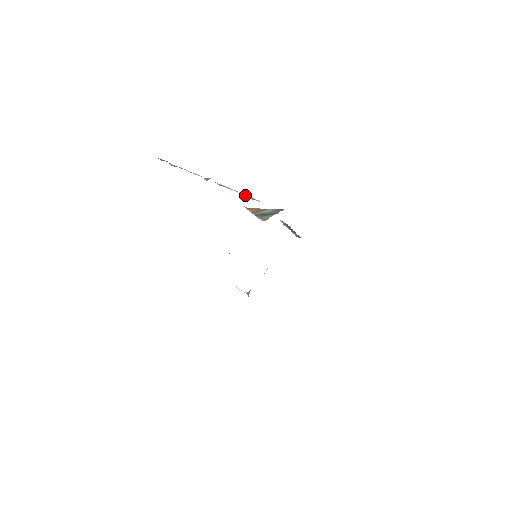
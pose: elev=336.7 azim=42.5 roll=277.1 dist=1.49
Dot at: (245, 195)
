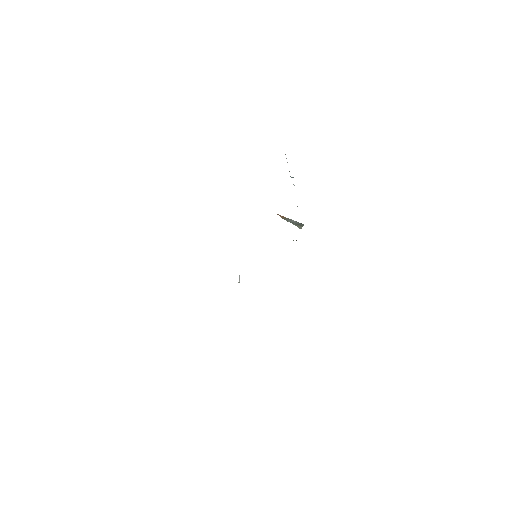
Dot at: occluded
